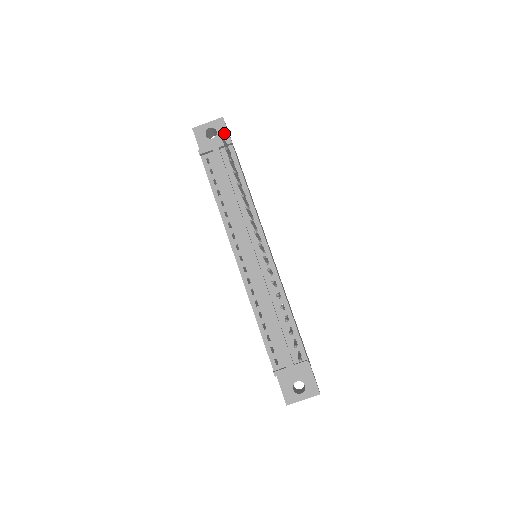
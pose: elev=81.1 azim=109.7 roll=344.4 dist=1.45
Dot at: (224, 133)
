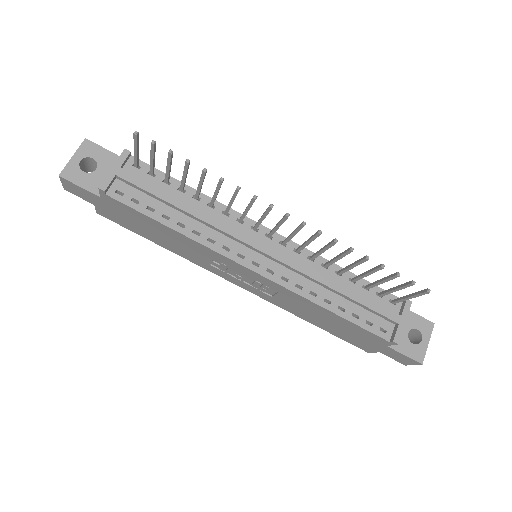
Dot at: (104, 154)
